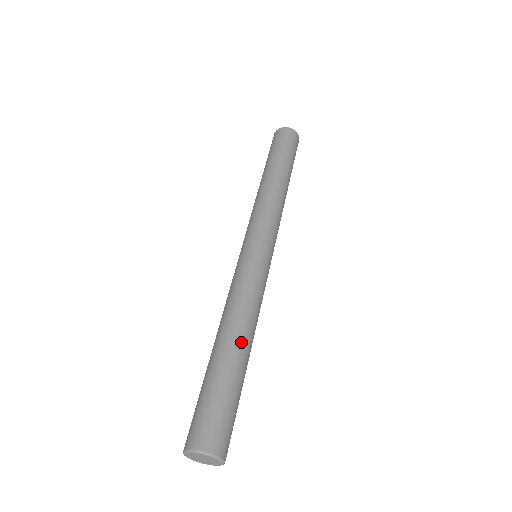
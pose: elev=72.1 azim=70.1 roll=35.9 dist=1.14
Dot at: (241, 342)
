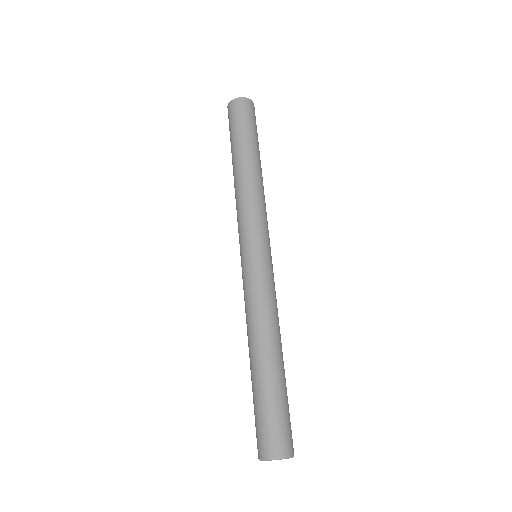
Dot at: (281, 352)
